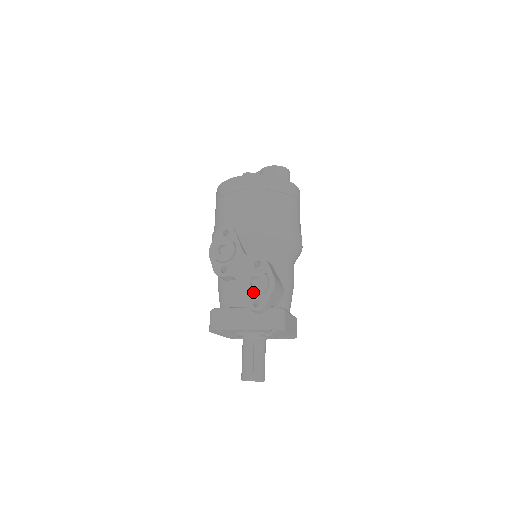
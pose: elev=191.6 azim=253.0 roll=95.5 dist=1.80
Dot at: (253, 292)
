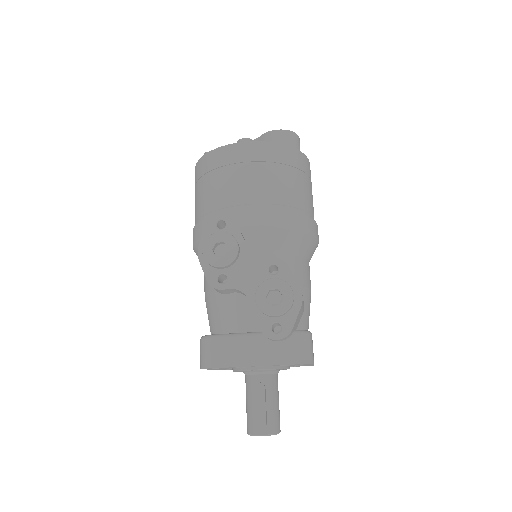
Dot at: (272, 312)
